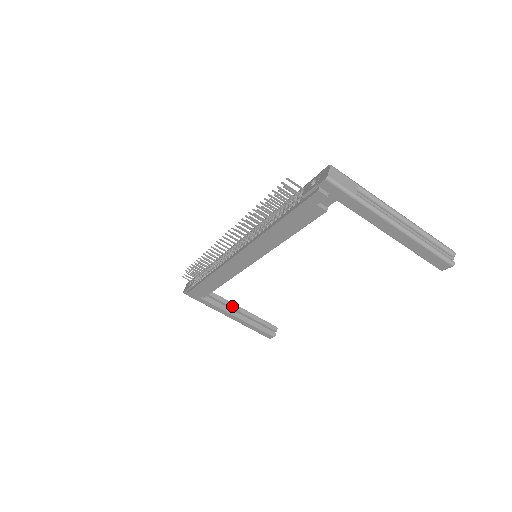
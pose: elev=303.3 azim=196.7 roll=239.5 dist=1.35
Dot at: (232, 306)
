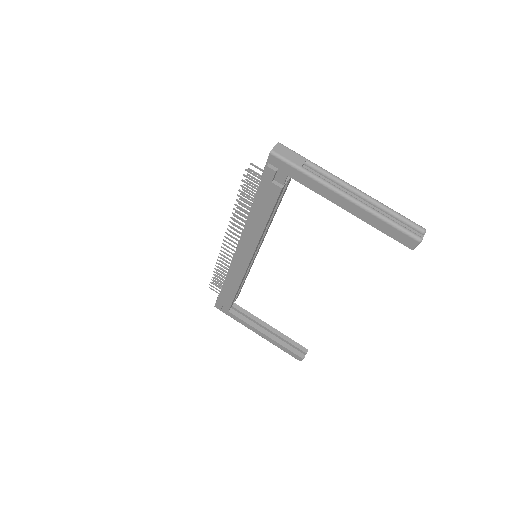
Dot at: (260, 323)
